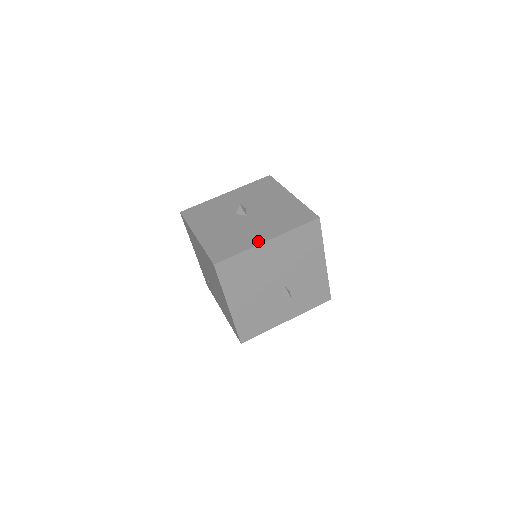
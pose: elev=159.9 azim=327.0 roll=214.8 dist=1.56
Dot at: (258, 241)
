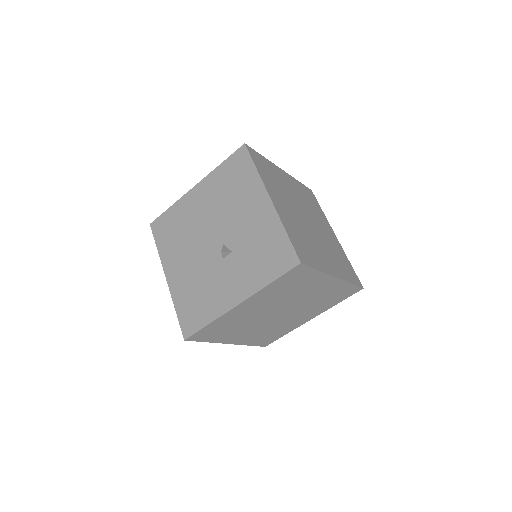
Dot at: occluded
